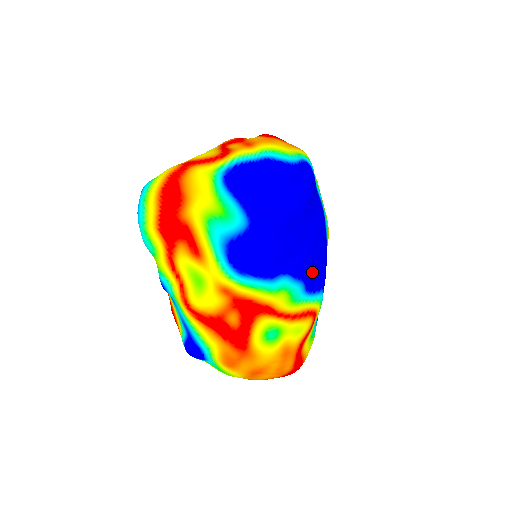
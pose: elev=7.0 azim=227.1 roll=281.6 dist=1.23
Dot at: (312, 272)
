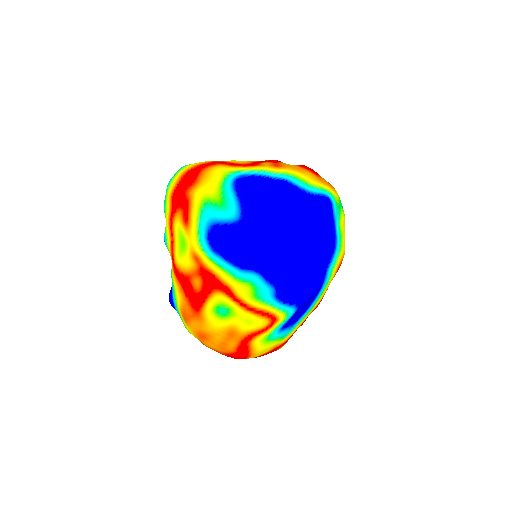
Dot at: (290, 286)
